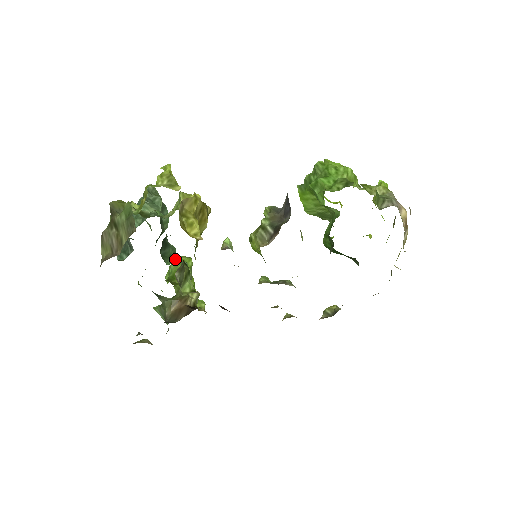
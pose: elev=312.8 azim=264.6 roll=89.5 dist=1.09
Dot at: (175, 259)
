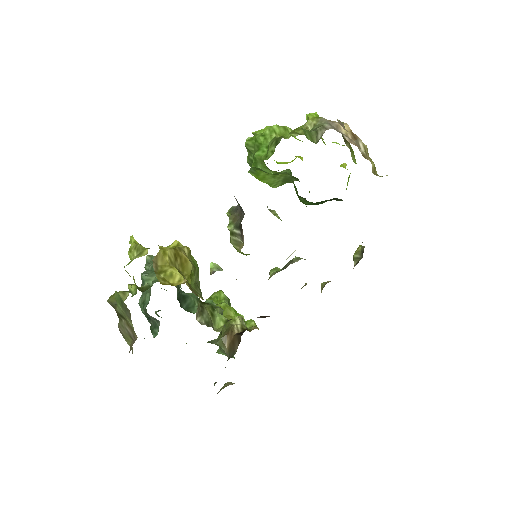
Dot at: occluded
